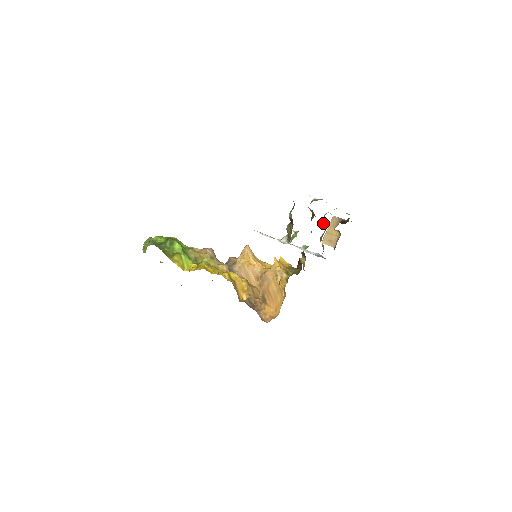
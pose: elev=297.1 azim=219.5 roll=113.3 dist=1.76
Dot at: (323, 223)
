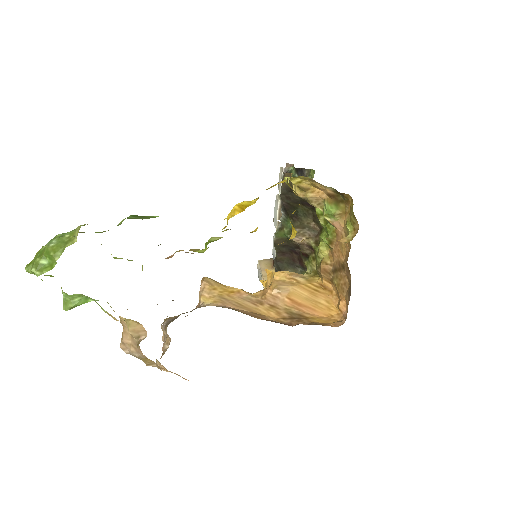
Dot at: occluded
